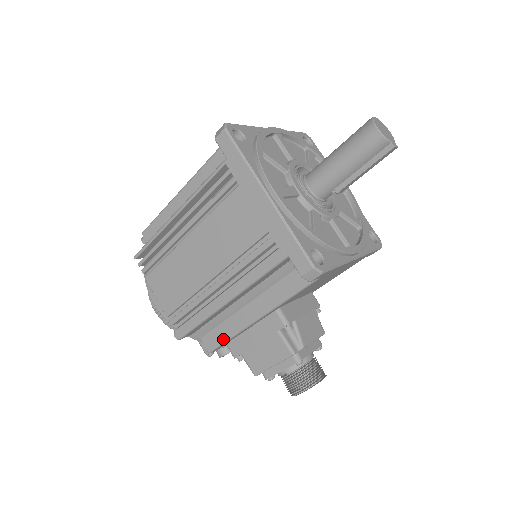
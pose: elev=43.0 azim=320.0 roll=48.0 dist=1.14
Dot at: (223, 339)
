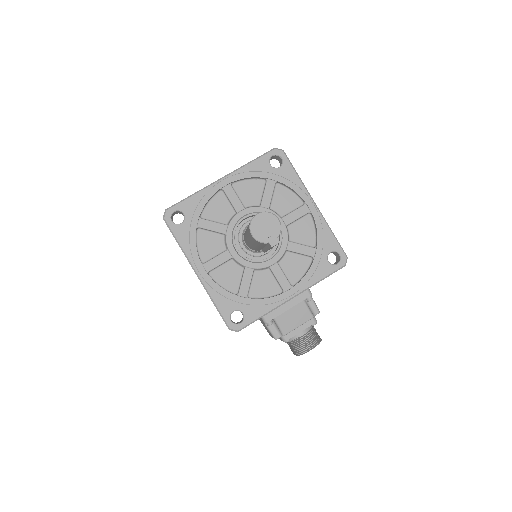
Dot at: occluded
